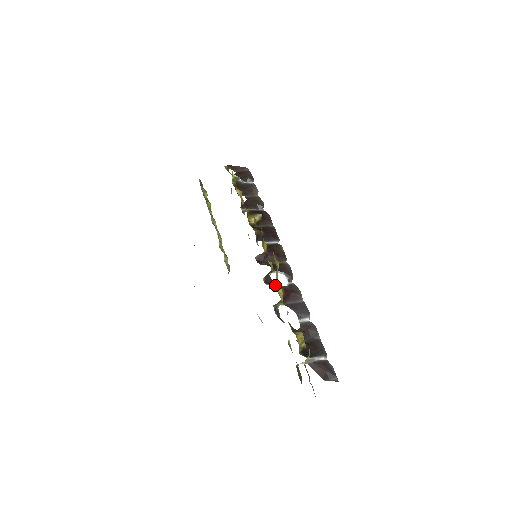
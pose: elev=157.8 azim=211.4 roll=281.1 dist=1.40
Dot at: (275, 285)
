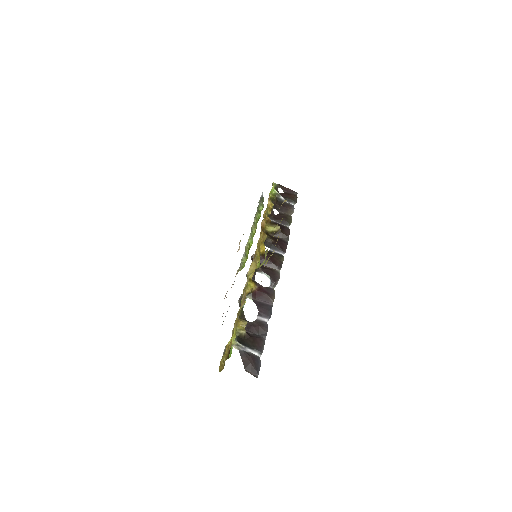
Dot at: (250, 278)
